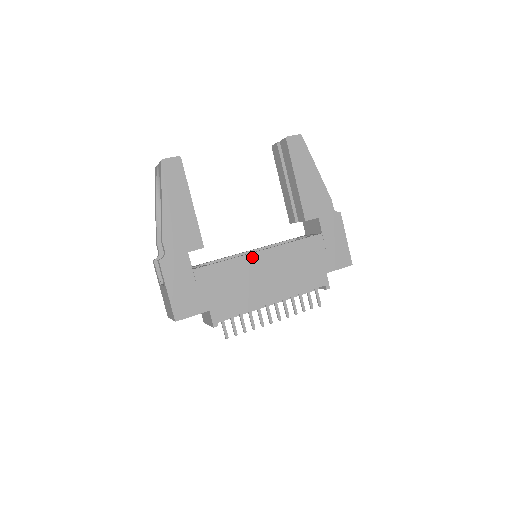
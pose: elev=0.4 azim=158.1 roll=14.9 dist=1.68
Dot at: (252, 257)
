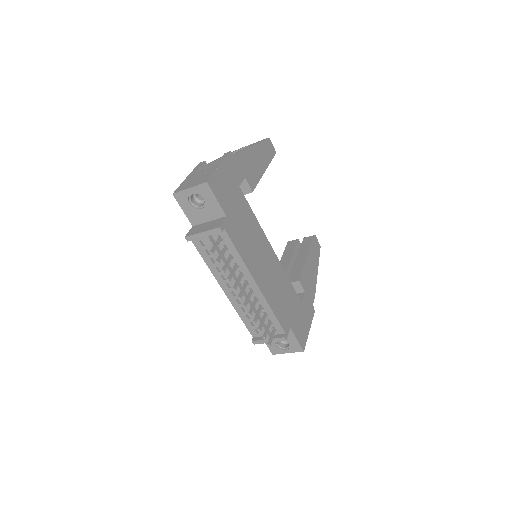
Dot at: (267, 242)
